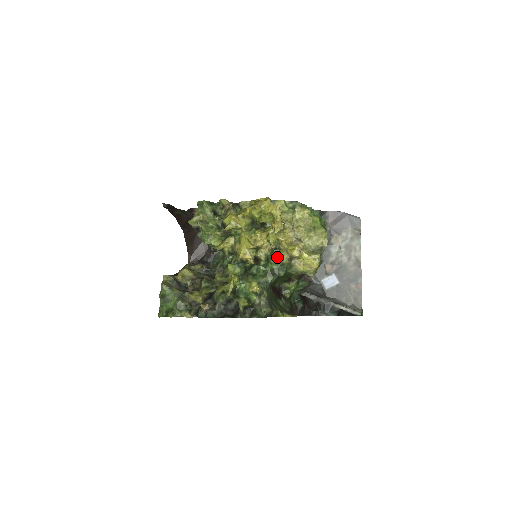
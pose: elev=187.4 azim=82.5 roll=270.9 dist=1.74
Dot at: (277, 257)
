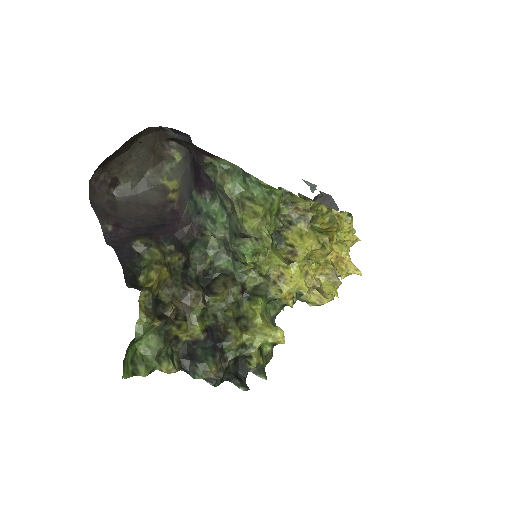
Dot at: occluded
